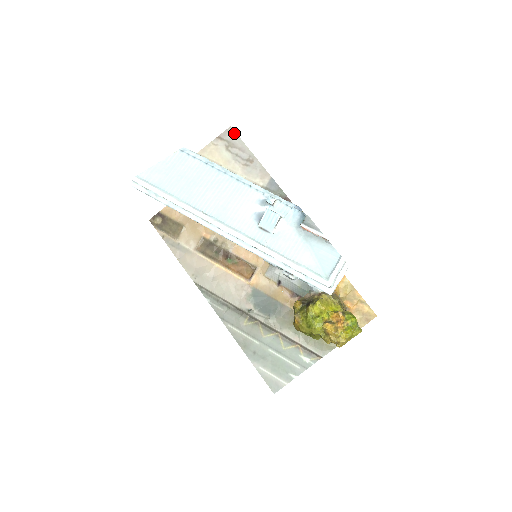
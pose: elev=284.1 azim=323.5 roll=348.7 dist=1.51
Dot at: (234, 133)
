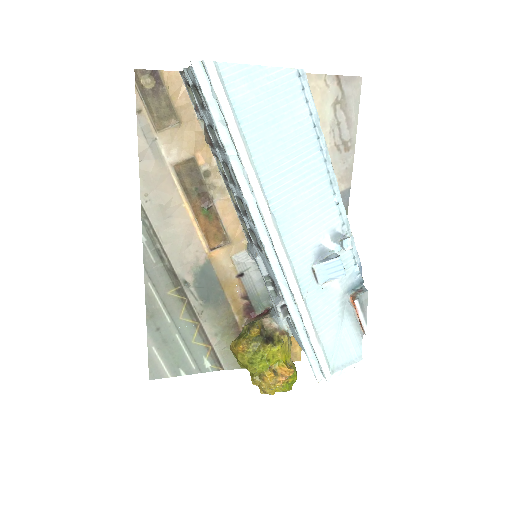
Dot at: (359, 91)
